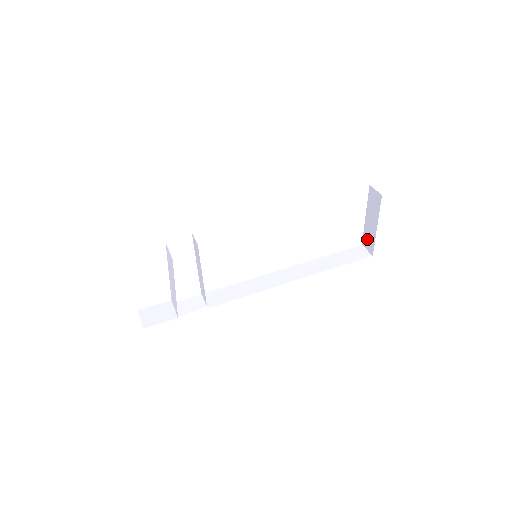
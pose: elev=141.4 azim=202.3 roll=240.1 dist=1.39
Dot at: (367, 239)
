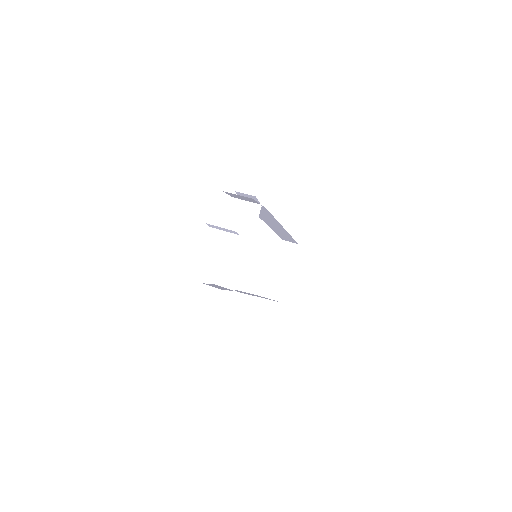
Dot at: (274, 289)
